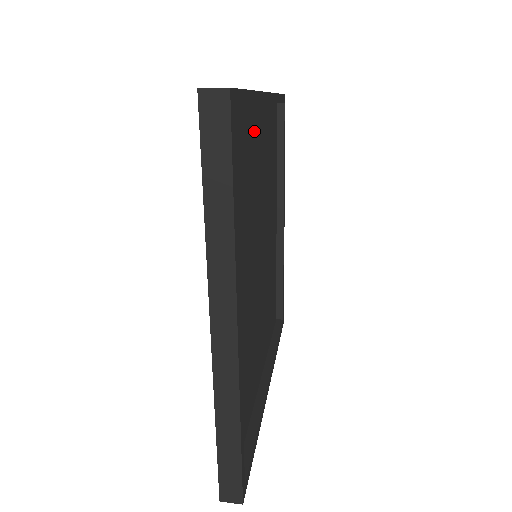
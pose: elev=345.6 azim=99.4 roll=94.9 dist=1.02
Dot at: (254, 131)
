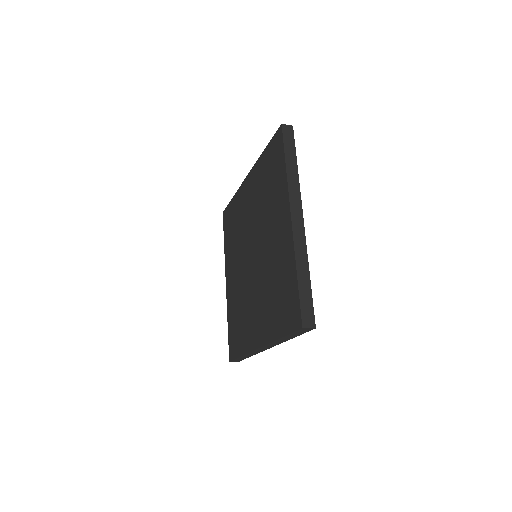
Dot at: occluded
